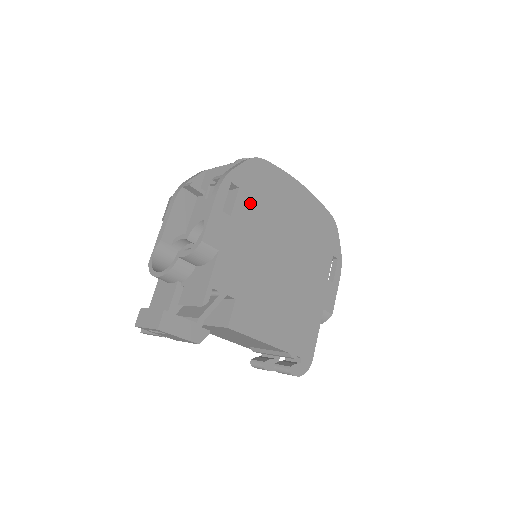
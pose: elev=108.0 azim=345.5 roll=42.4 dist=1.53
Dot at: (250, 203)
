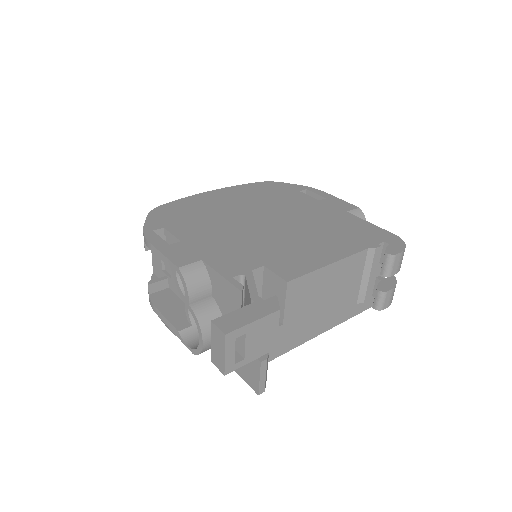
Dot at: (186, 226)
